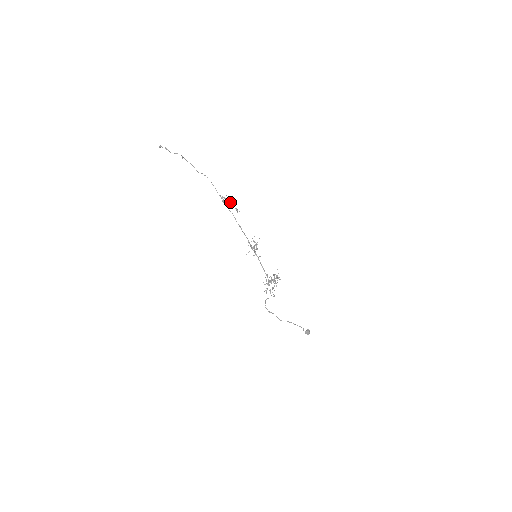
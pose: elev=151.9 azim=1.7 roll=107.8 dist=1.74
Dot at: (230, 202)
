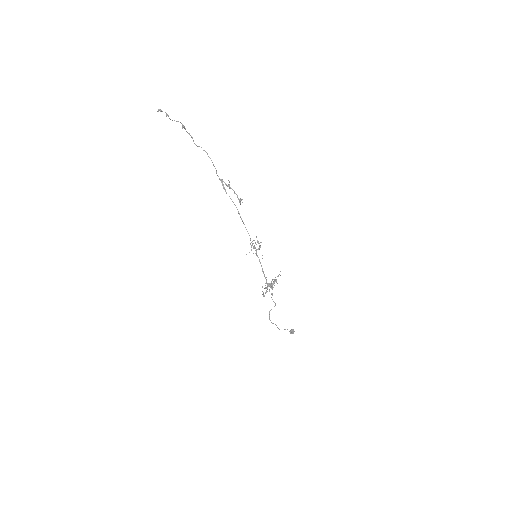
Dot at: (232, 189)
